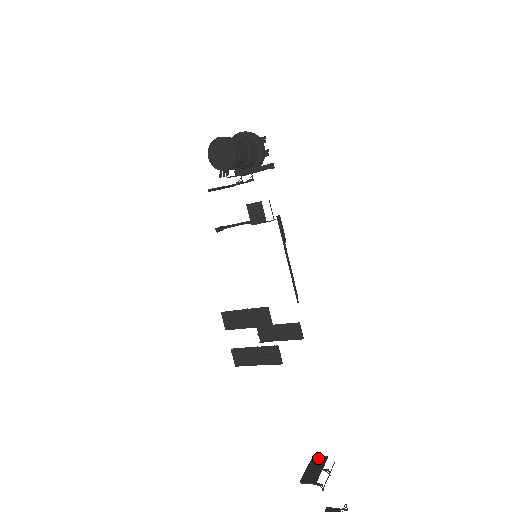
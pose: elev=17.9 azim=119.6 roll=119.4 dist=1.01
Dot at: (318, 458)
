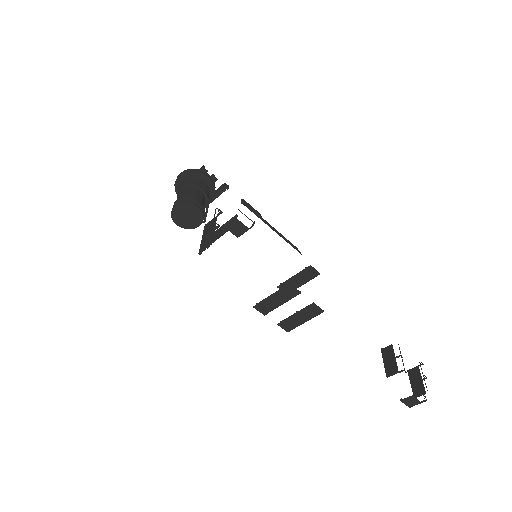
Dot at: (386, 350)
